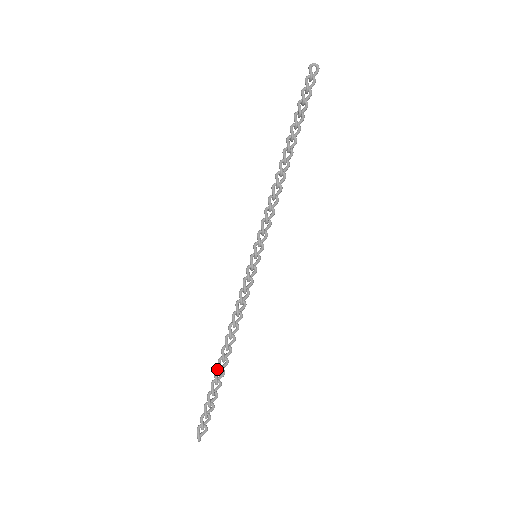
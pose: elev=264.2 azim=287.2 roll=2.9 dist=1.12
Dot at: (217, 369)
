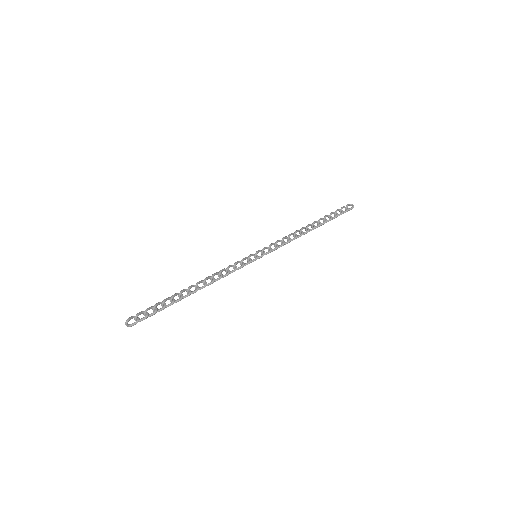
Dot at: (180, 293)
